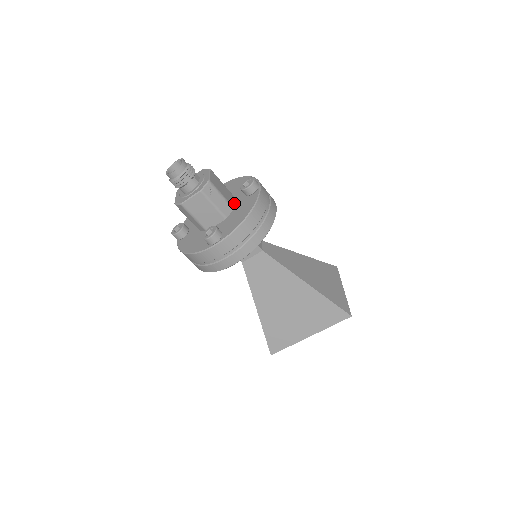
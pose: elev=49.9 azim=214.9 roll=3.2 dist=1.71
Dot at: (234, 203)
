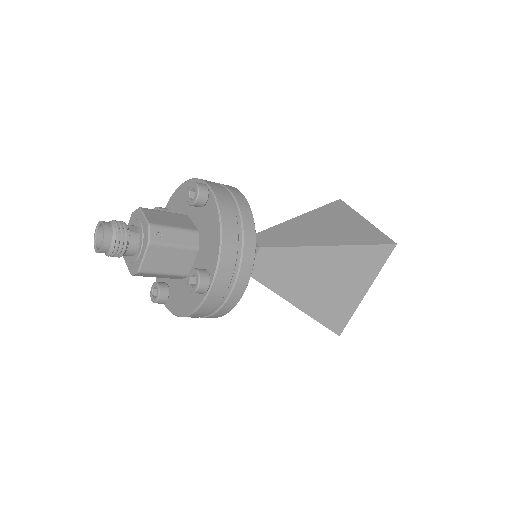
Dot at: (194, 224)
